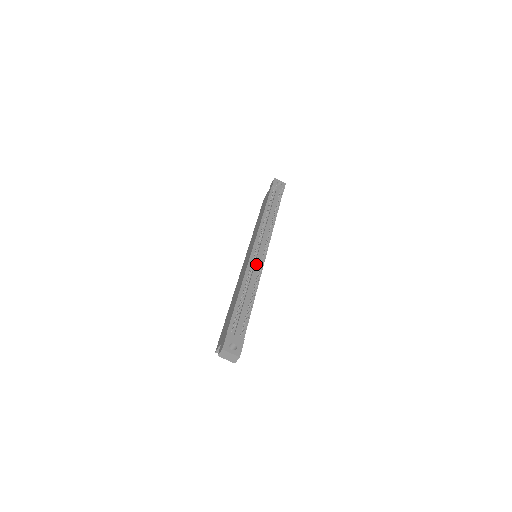
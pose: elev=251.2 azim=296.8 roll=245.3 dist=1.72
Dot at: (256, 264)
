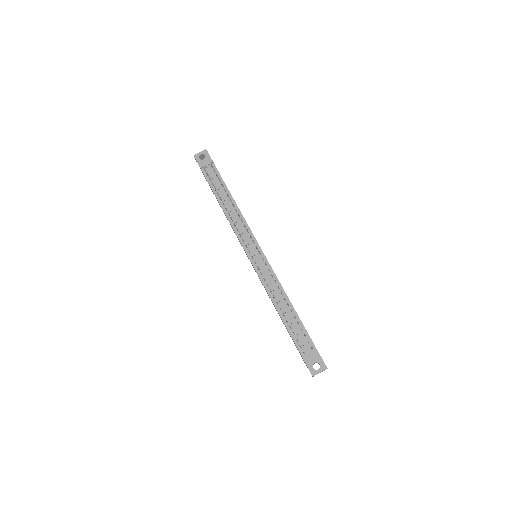
Dot at: (265, 274)
